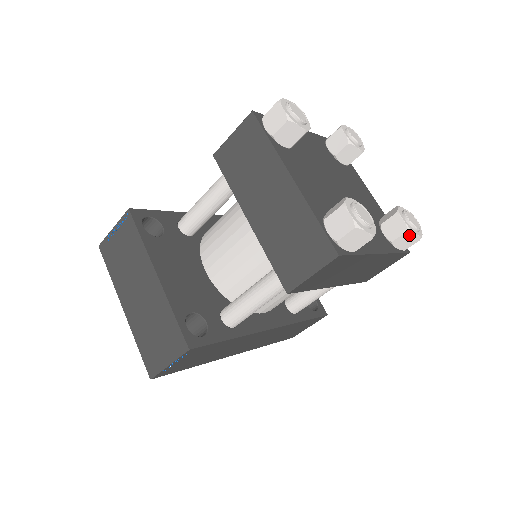
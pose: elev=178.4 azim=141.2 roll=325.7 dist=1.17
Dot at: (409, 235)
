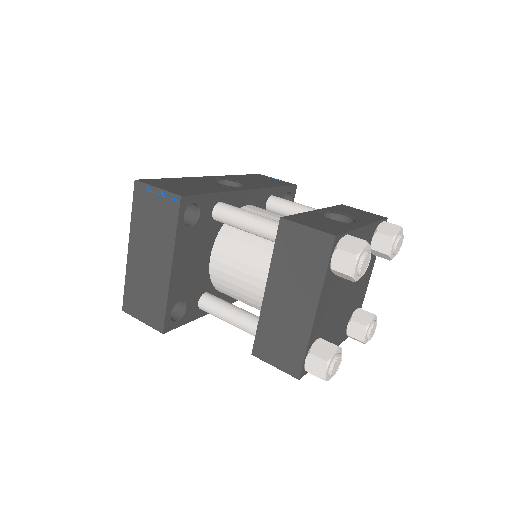
Dot at: (360, 341)
